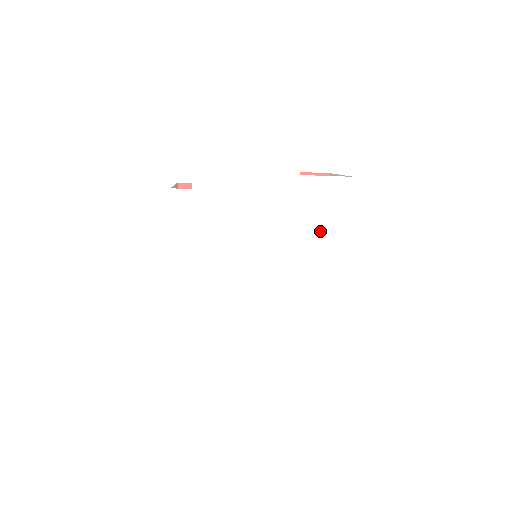
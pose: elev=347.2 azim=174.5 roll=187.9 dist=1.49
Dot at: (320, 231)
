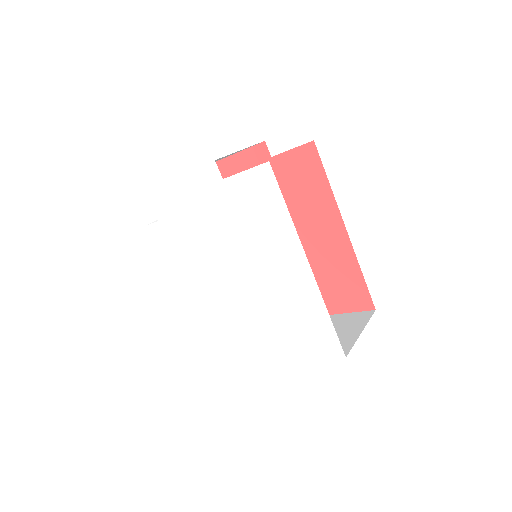
Dot at: (265, 228)
